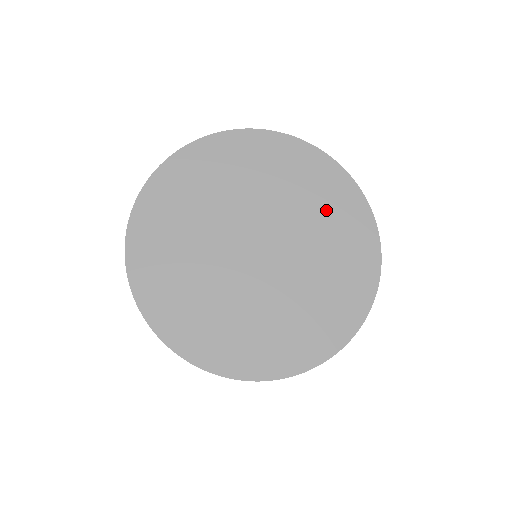
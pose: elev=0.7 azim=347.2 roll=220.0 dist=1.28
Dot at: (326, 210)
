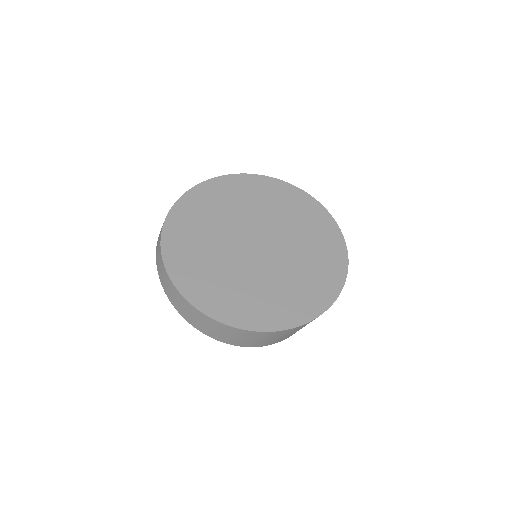
Dot at: (288, 207)
